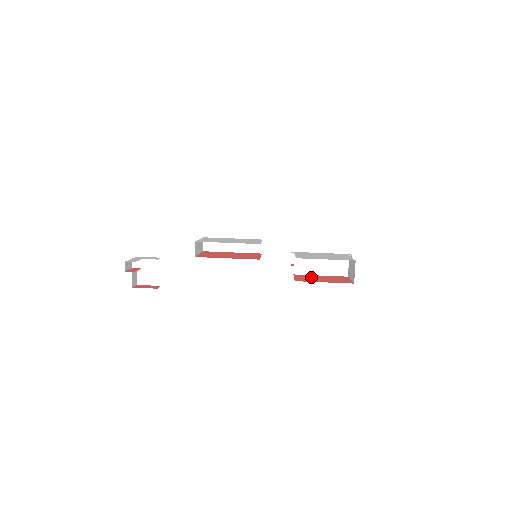
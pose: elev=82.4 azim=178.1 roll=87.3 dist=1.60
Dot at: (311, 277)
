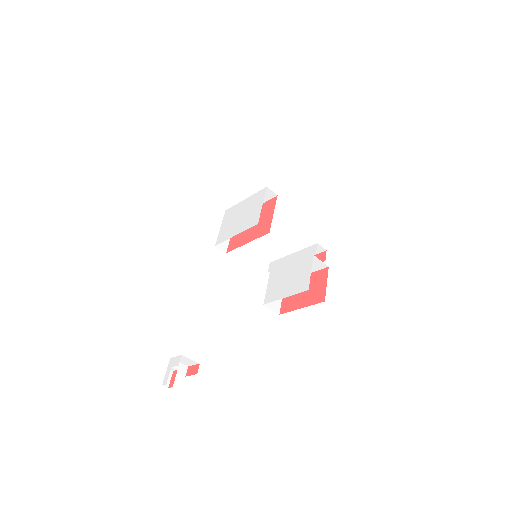
Dot at: occluded
